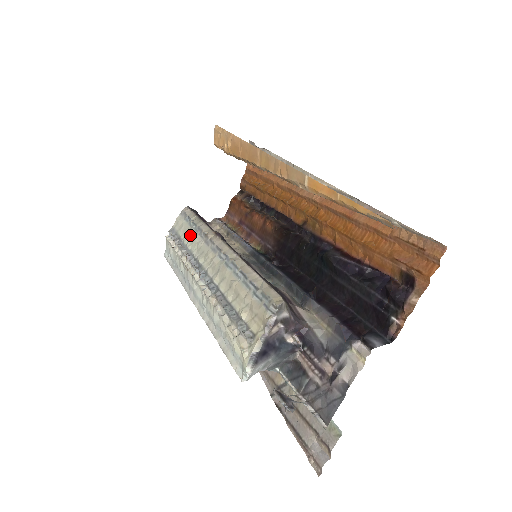
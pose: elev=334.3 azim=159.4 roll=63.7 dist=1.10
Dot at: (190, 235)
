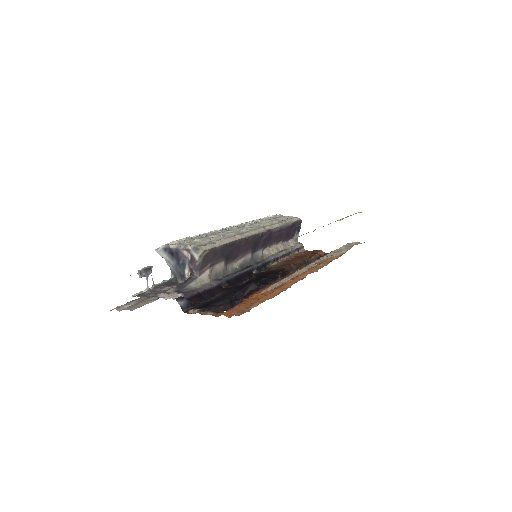
Dot at: (272, 221)
